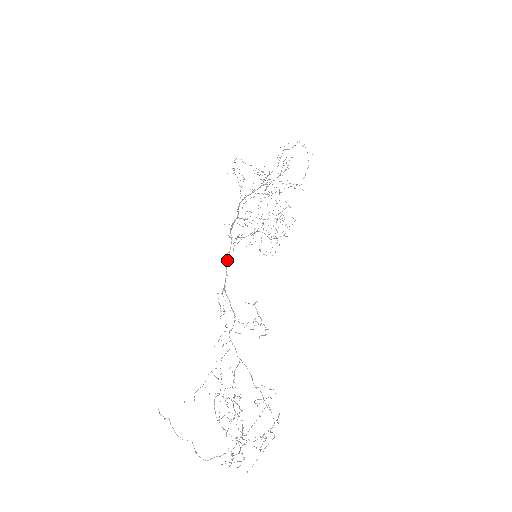
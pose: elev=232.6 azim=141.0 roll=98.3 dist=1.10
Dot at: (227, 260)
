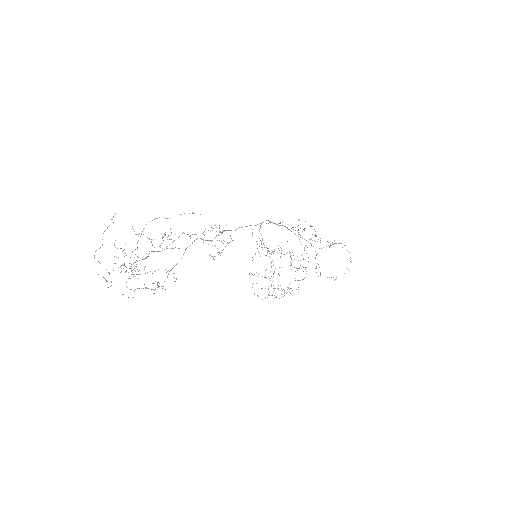
Dot at: occluded
